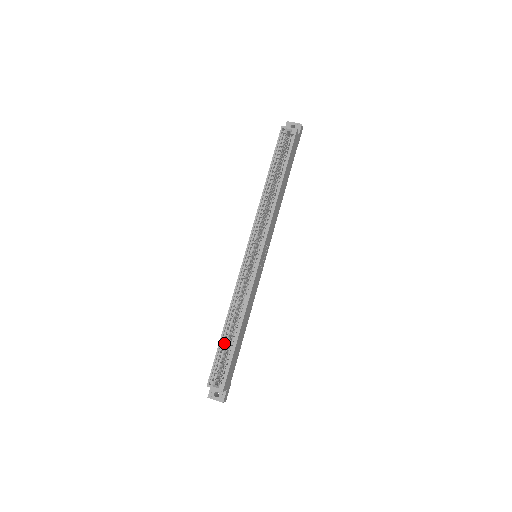
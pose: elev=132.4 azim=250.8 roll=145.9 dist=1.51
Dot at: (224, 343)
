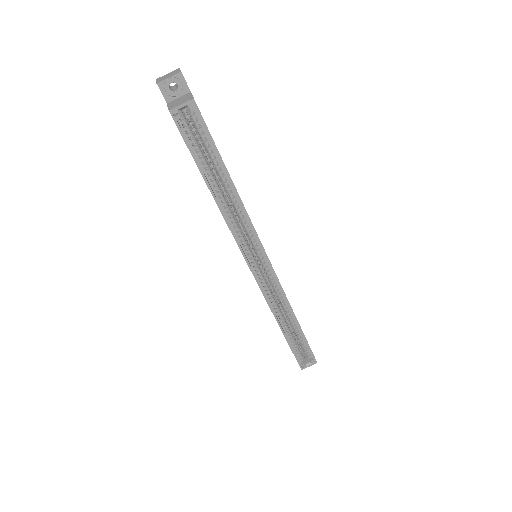
Dot at: (289, 337)
